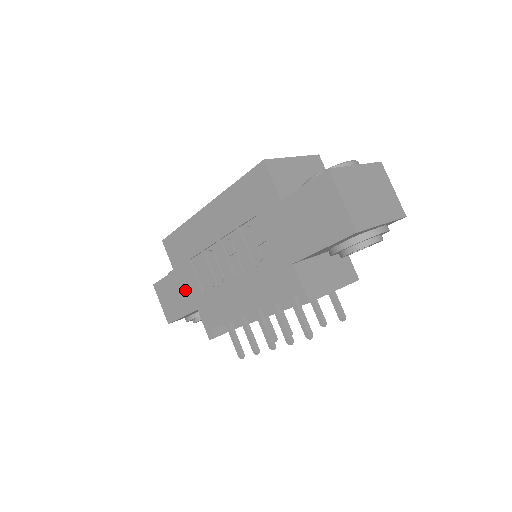
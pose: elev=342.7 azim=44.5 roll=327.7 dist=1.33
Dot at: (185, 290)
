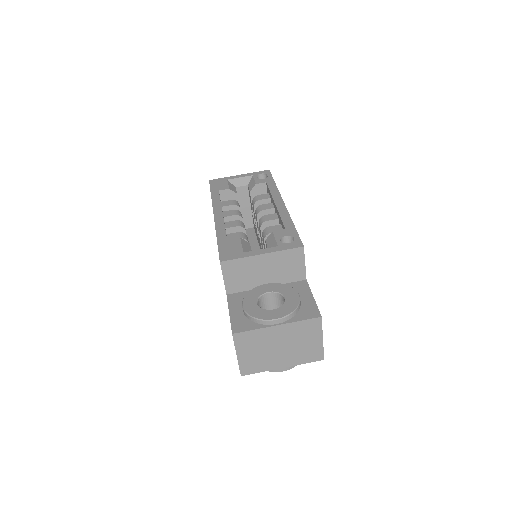
Dot at: occluded
